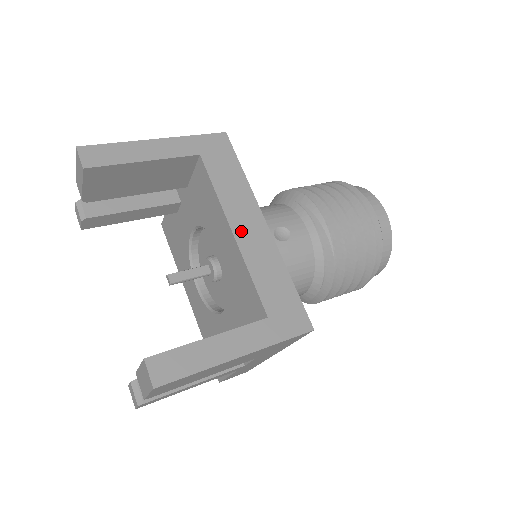
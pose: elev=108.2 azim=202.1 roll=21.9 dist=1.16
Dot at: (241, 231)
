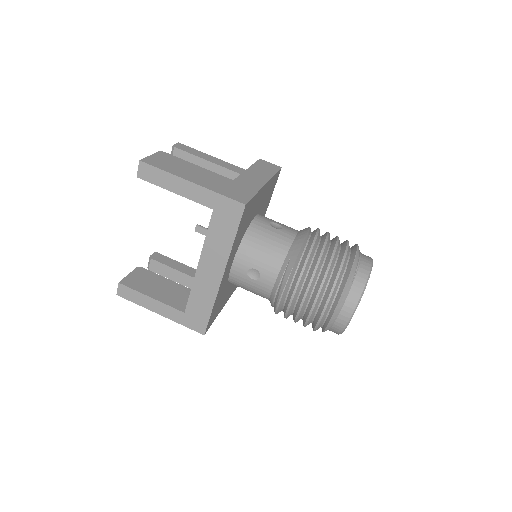
Dot at: (203, 269)
